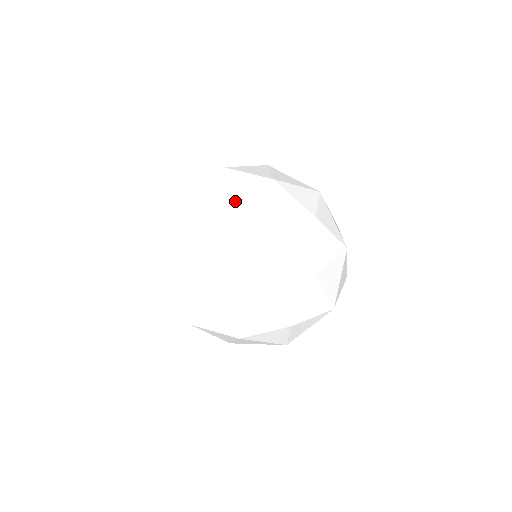
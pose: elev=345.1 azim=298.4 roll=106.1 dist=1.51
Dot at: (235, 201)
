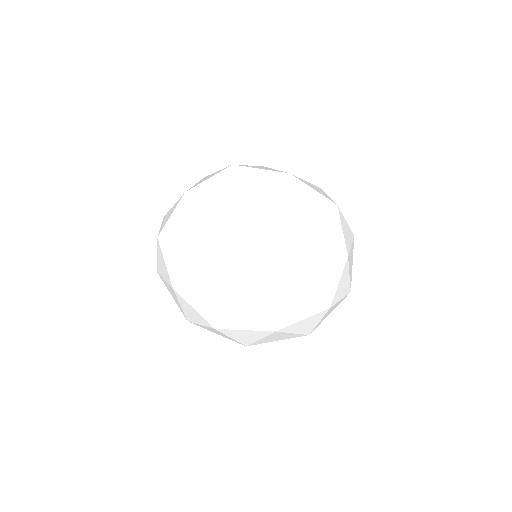
Dot at: (254, 195)
